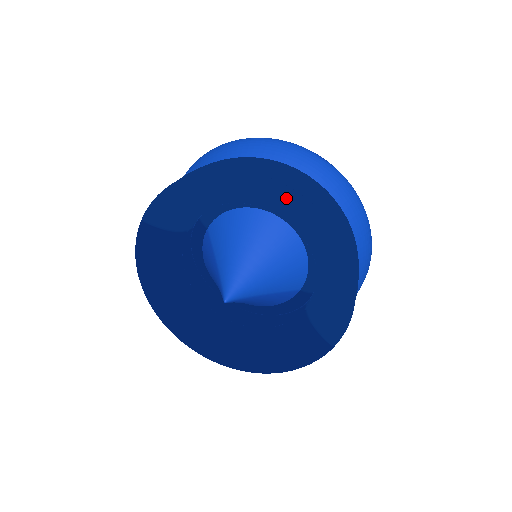
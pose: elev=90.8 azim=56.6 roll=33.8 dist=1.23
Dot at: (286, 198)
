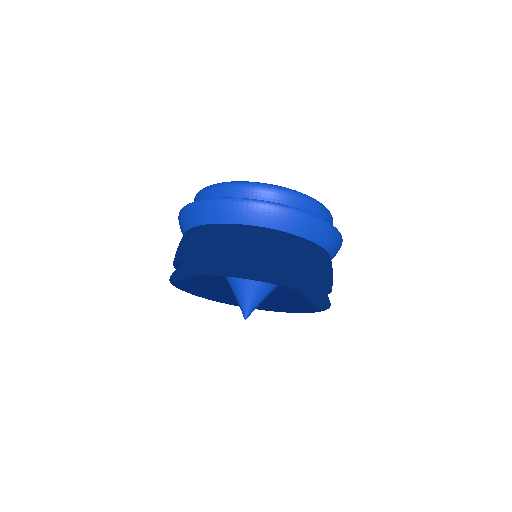
Dot at: (261, 281)
